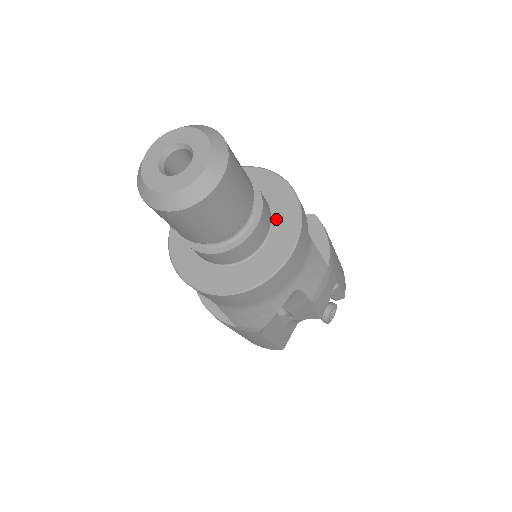
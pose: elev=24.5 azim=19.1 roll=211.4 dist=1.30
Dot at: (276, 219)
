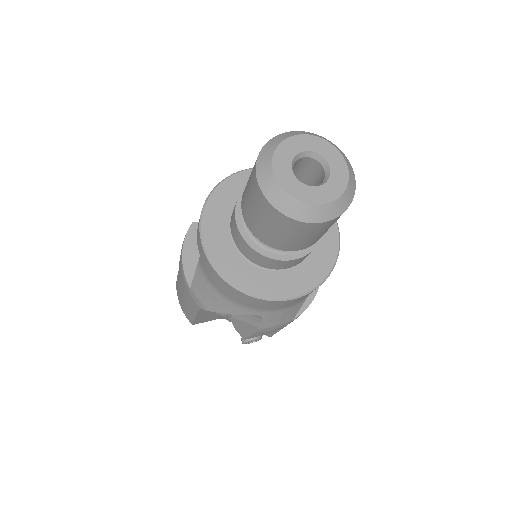
Dot at: (307, 262)
